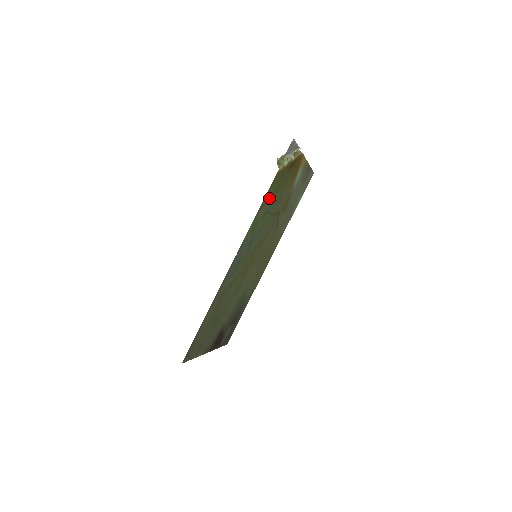
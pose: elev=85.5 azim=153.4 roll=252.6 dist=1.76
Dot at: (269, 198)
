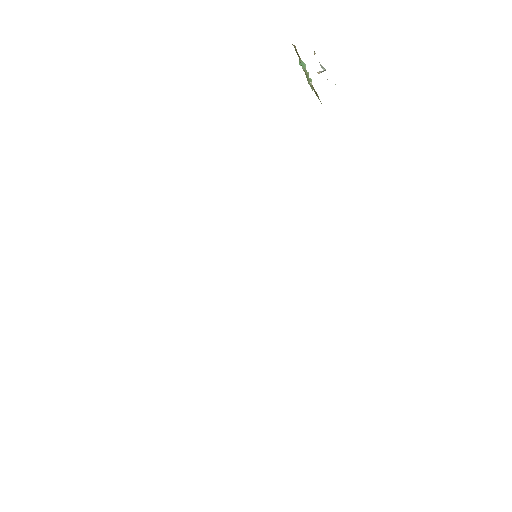
Dot at: occluded
